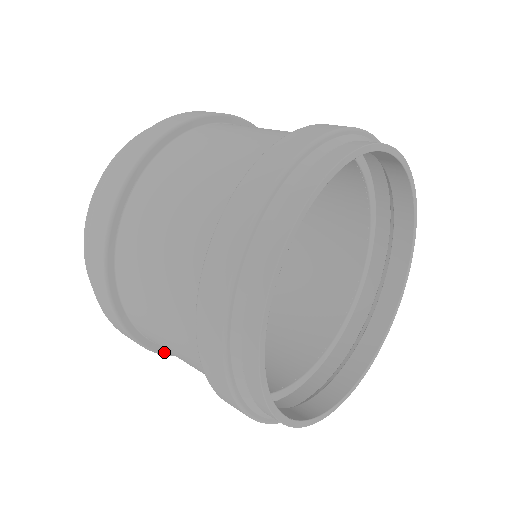
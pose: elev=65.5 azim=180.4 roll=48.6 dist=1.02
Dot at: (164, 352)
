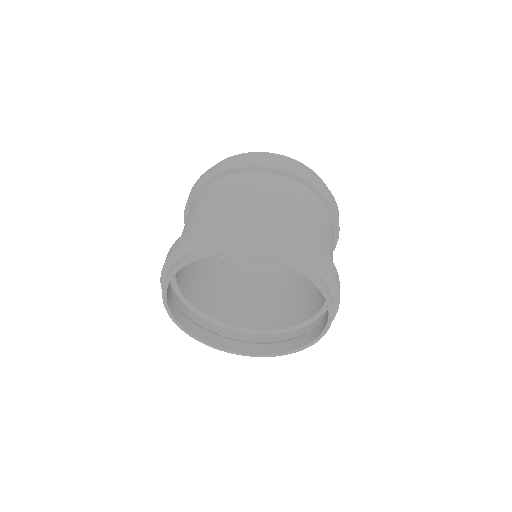
Dot at: occluded
